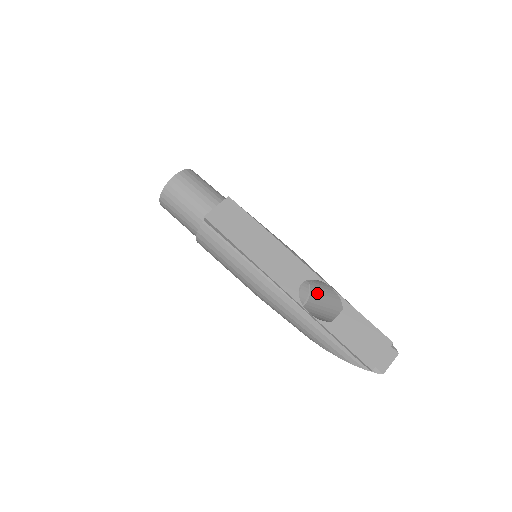
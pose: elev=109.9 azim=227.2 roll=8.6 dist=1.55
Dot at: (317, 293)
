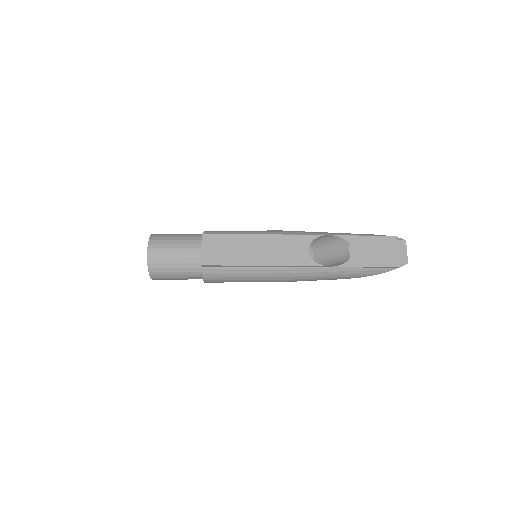
Dot at: (318, 244)
